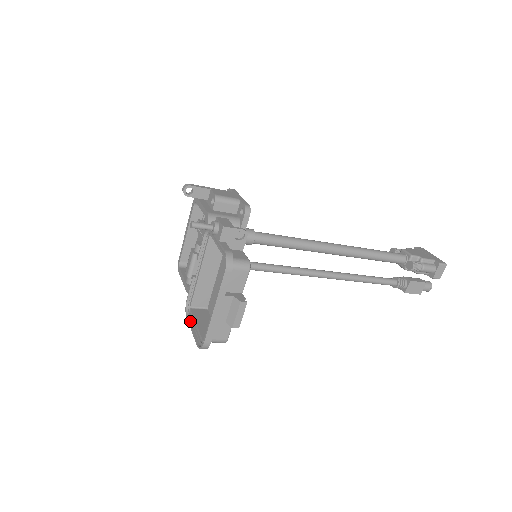
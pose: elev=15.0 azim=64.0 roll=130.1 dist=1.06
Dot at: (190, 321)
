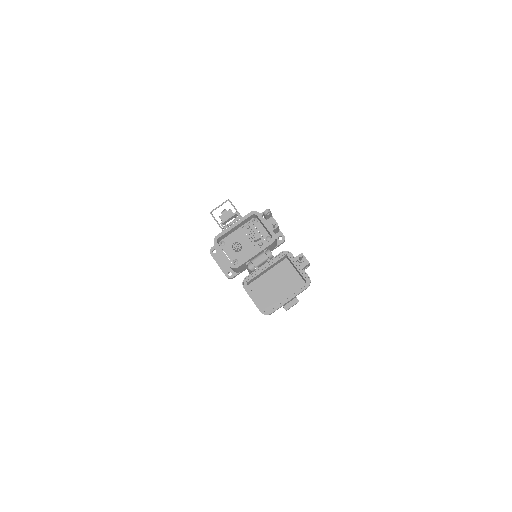
Dot at: (248, 292)
